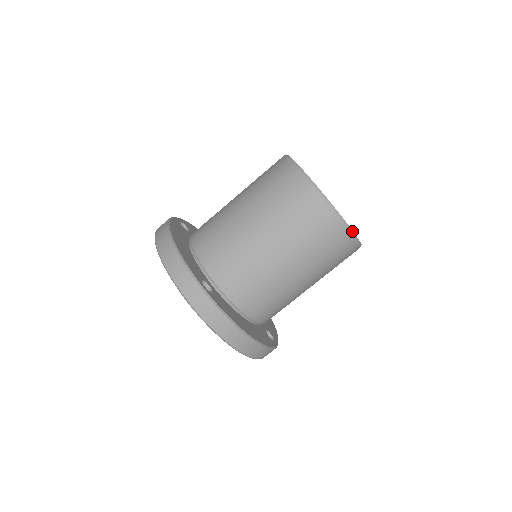
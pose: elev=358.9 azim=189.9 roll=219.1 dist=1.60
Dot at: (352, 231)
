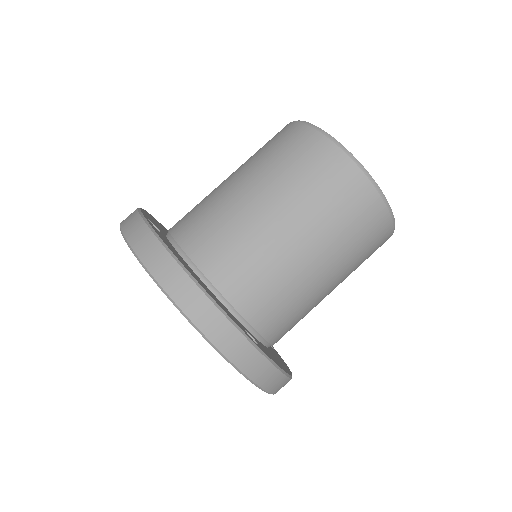
Dot at: occluded
